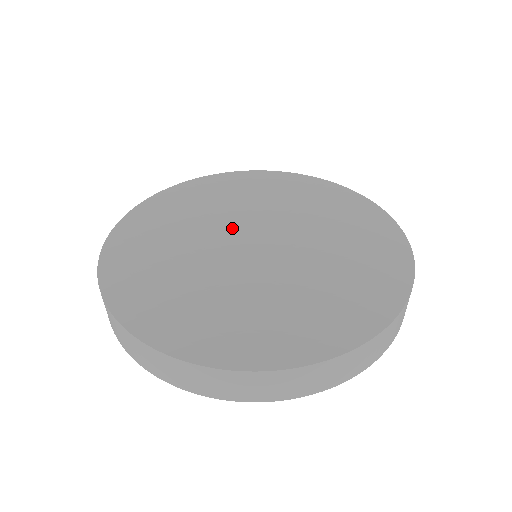
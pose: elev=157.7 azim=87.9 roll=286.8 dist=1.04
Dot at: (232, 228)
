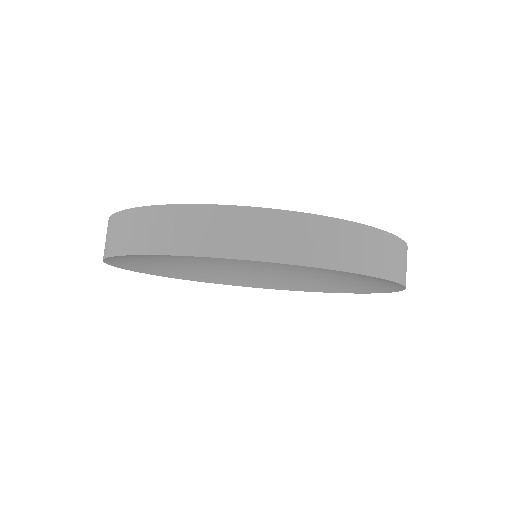
Dot at: occluded
